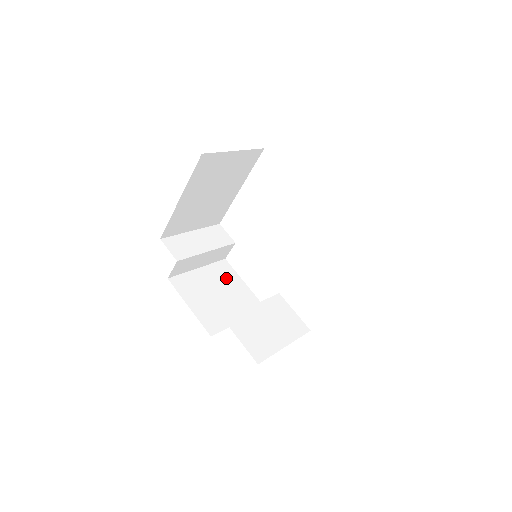
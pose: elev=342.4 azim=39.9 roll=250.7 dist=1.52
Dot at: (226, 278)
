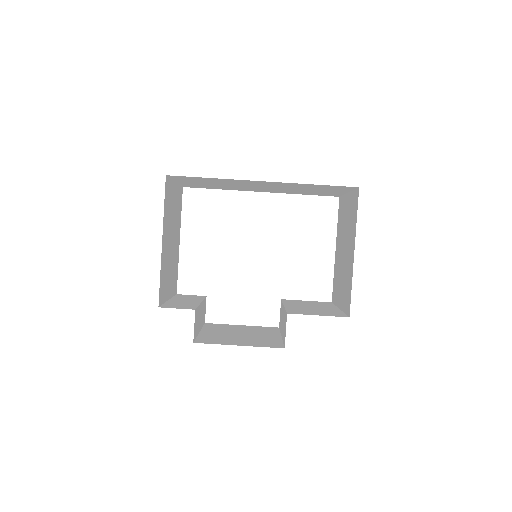
Dot at: (227, 328)
